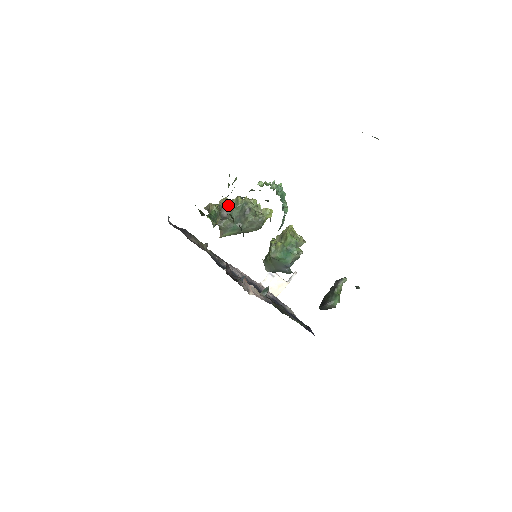
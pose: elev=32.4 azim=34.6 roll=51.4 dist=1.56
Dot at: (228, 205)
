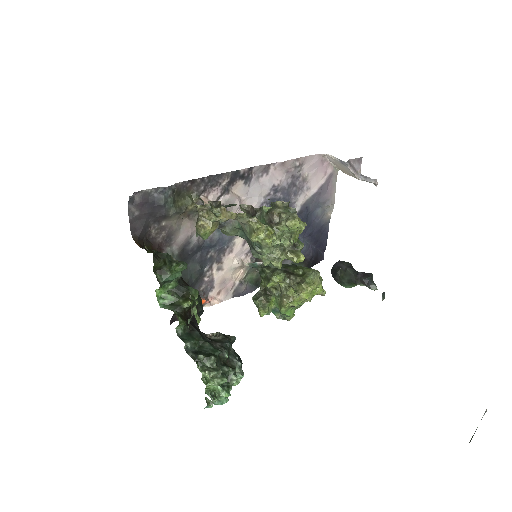
Dot at: (238, 221)
